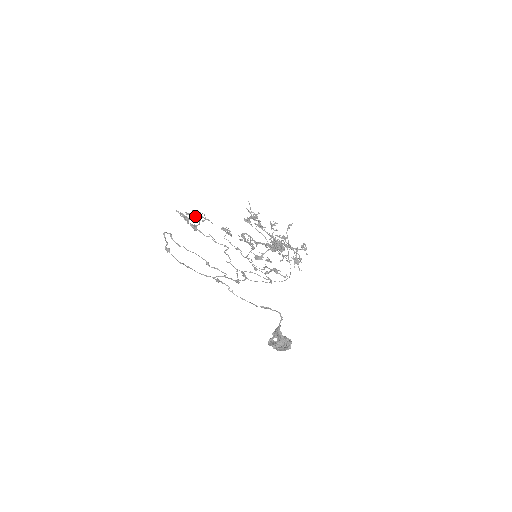
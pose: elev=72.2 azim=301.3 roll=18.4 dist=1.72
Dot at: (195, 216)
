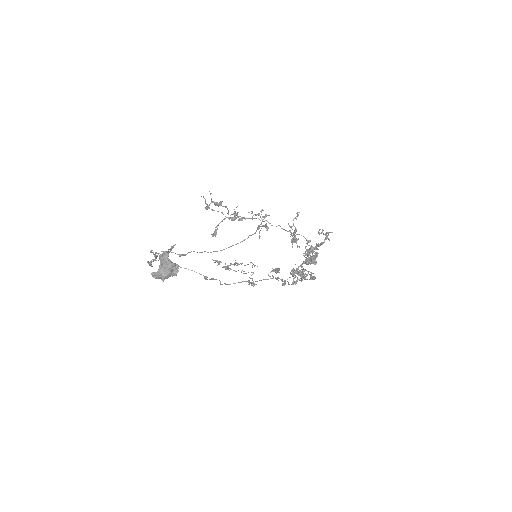
Dot at: (236, 263)
